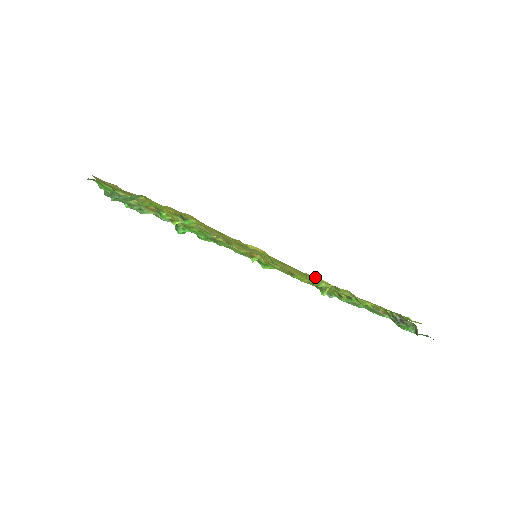
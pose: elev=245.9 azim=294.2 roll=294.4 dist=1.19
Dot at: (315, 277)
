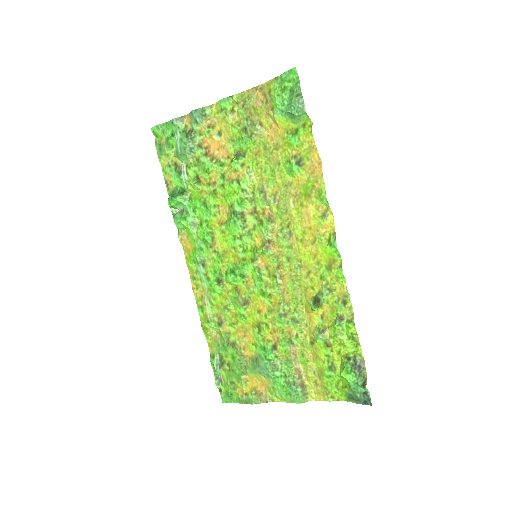
Dot at: (342, 280)
